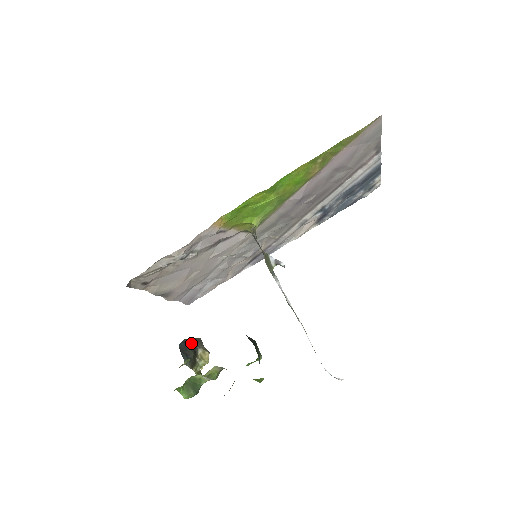
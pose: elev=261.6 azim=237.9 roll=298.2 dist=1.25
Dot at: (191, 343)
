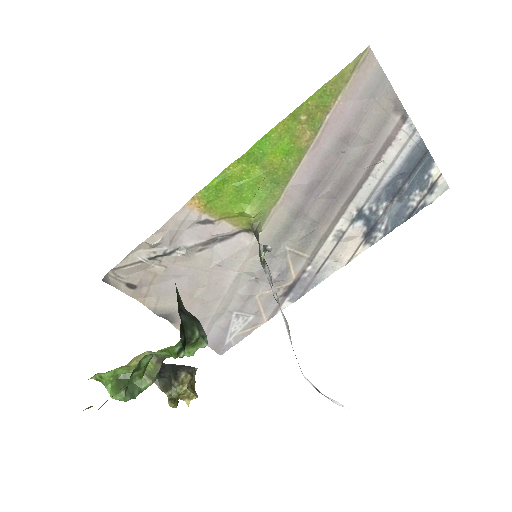
Dot at: (176, 365)
